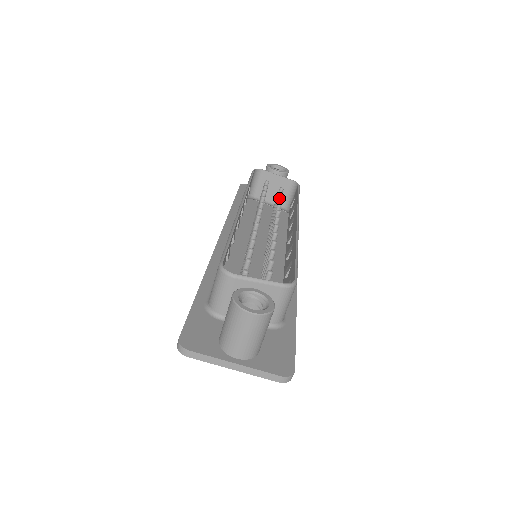
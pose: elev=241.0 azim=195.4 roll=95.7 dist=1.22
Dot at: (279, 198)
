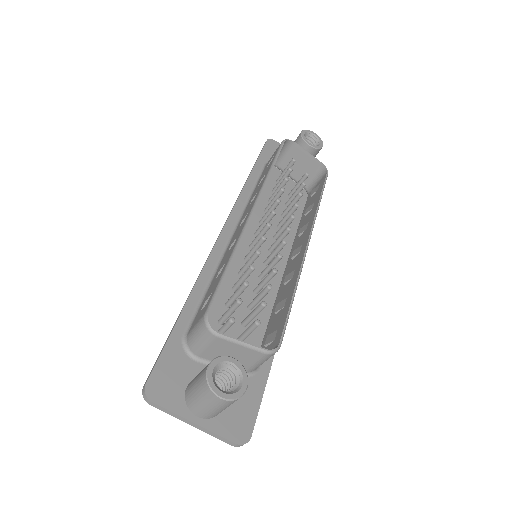
Dot at: (300, 193)
